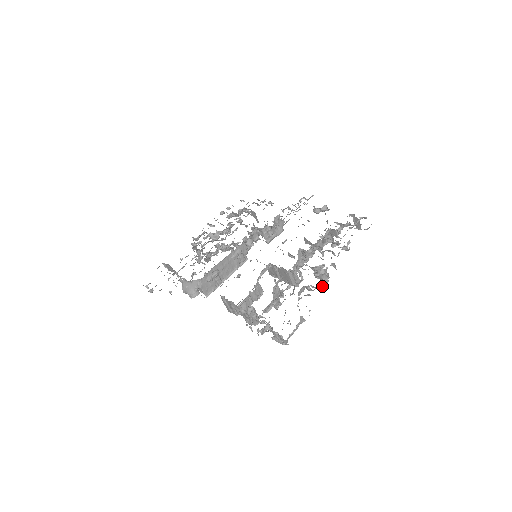
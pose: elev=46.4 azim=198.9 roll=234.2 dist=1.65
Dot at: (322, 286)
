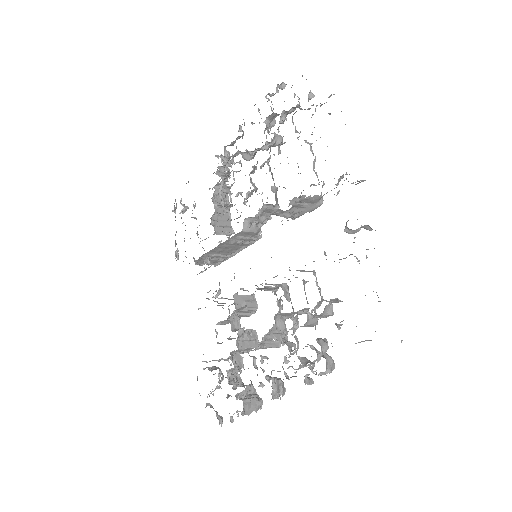
Dot at: (274, 398)
